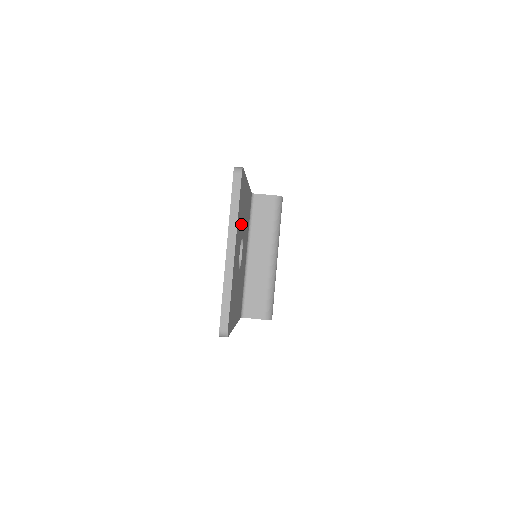
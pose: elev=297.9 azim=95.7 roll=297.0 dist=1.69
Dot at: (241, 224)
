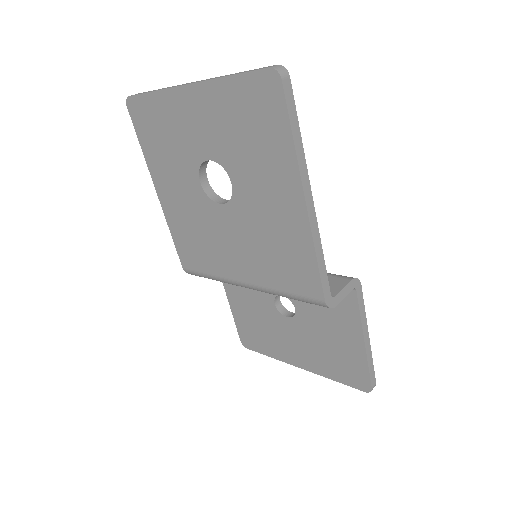
Dot at: occluded
